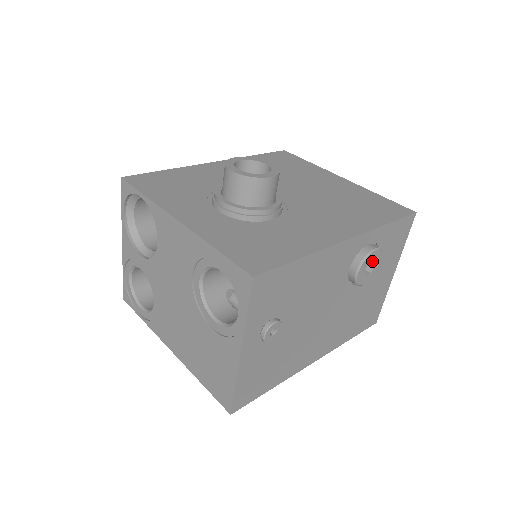
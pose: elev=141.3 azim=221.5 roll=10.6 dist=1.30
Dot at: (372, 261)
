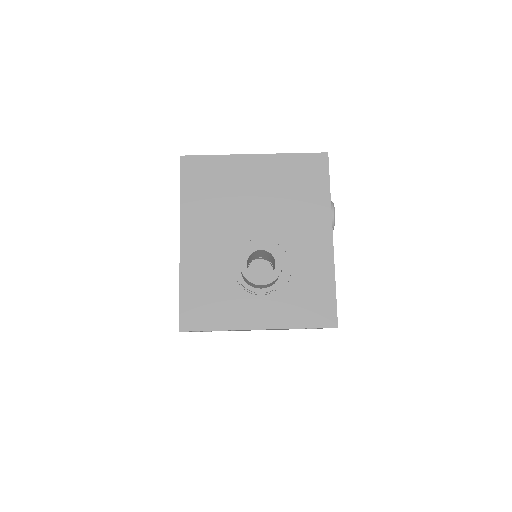
Dot at: occluded
